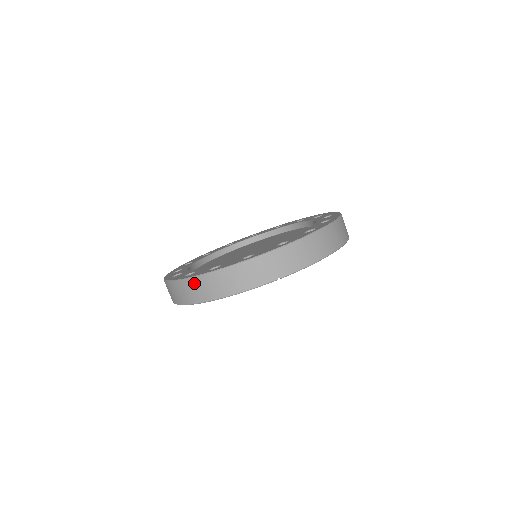
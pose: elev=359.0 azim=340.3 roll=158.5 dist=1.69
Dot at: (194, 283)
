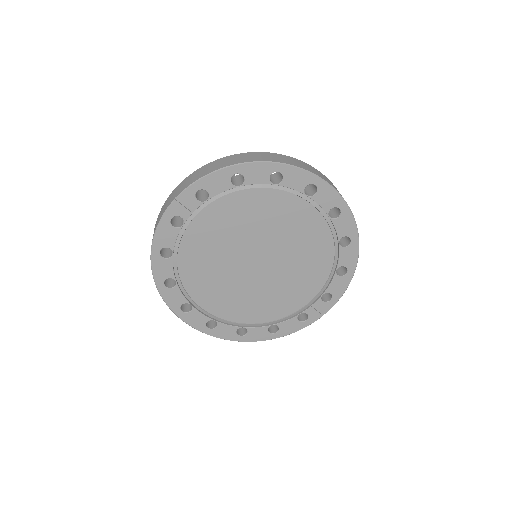
Dot at: occluded
